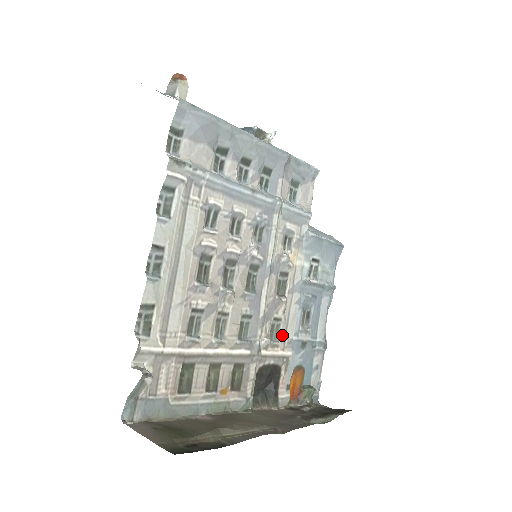
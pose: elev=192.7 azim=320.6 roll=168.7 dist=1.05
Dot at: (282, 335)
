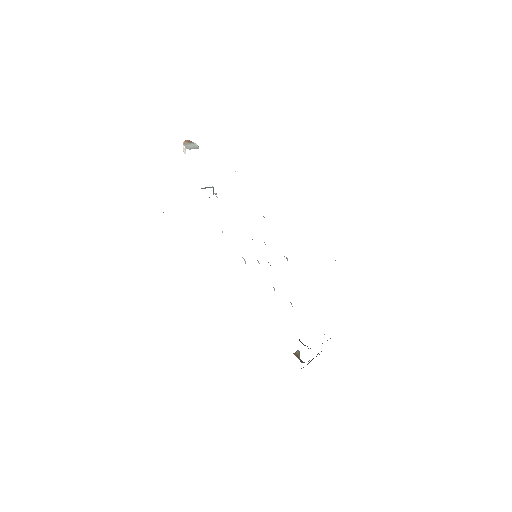
Dot at: occluded
